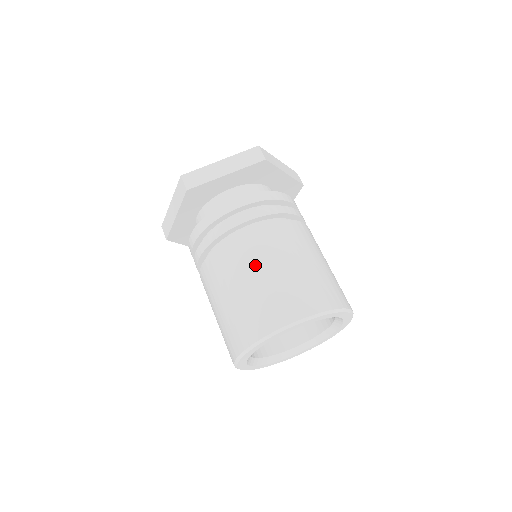
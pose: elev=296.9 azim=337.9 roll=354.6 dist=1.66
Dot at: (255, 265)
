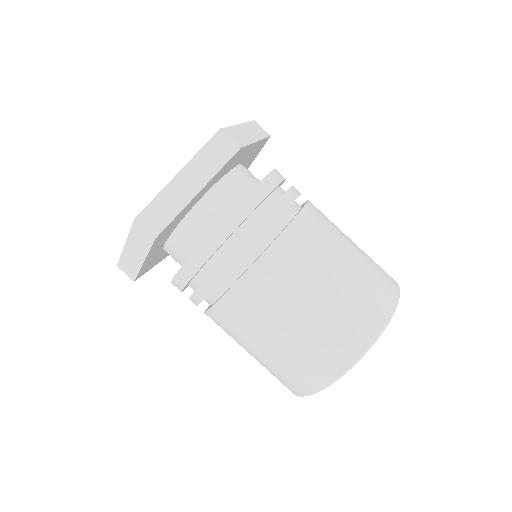
Dot at: (292, 300)
